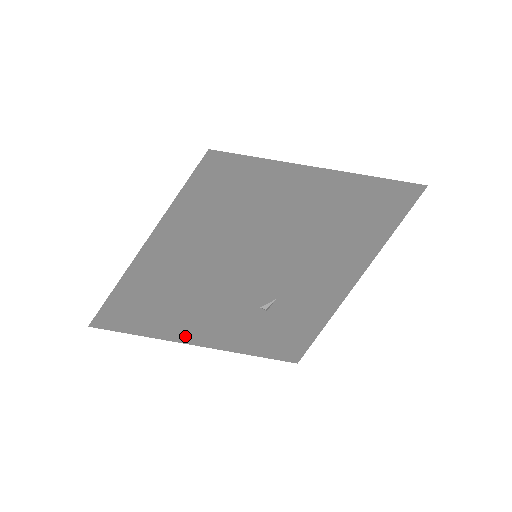
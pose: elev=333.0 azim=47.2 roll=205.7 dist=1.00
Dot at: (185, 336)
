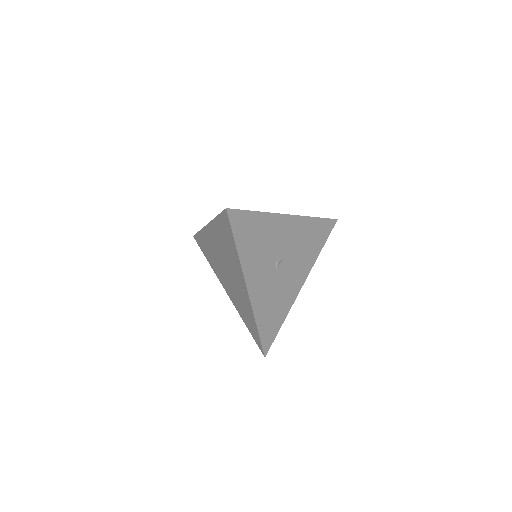
Dot at: (245, 259)
